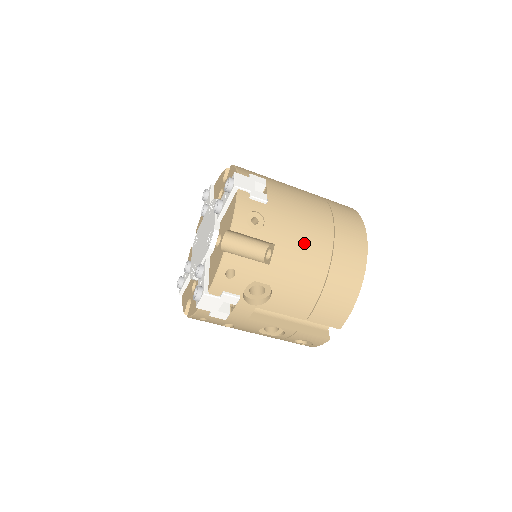
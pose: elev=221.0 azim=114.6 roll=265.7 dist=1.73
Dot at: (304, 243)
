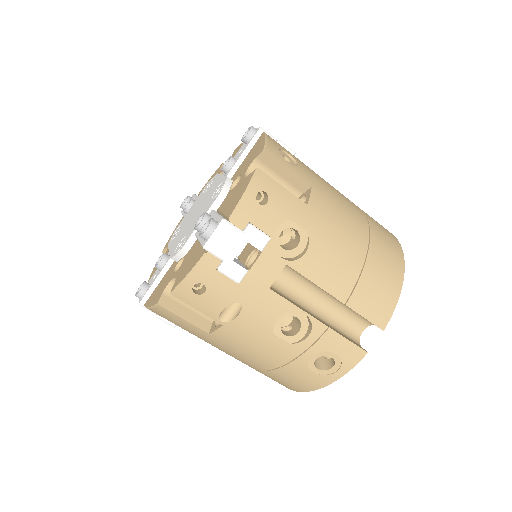
Dot at: (340, 202)
